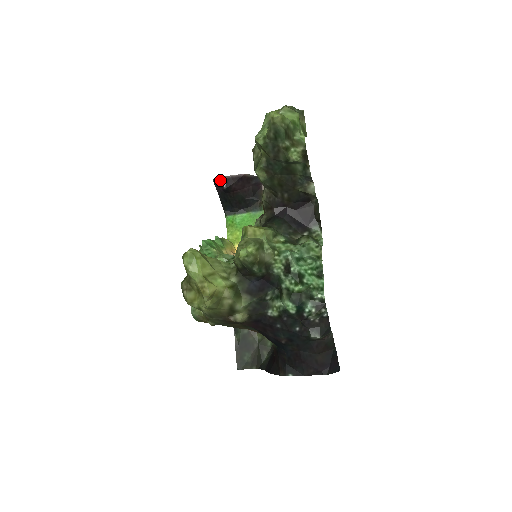
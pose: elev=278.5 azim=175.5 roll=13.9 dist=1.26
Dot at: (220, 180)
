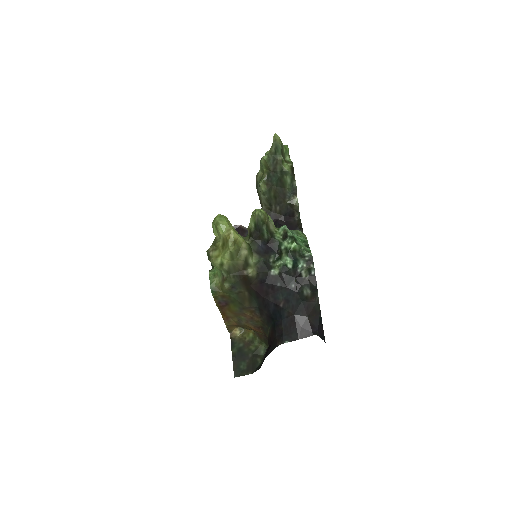
Dot at: occluded
